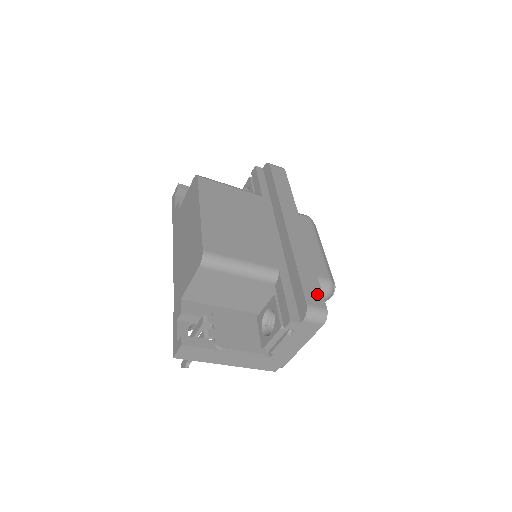
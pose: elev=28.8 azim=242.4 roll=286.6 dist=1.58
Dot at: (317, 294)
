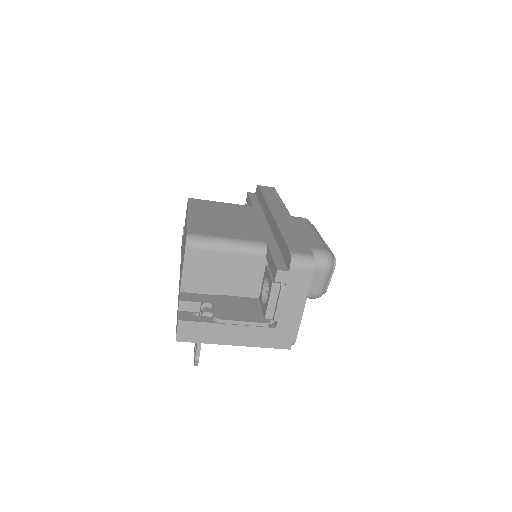
Dot at: (303, 247)
